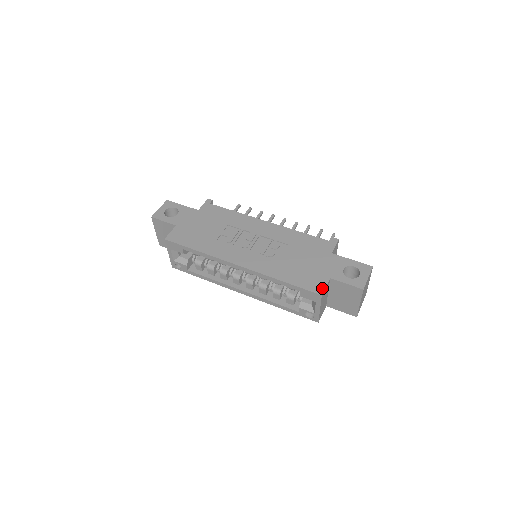
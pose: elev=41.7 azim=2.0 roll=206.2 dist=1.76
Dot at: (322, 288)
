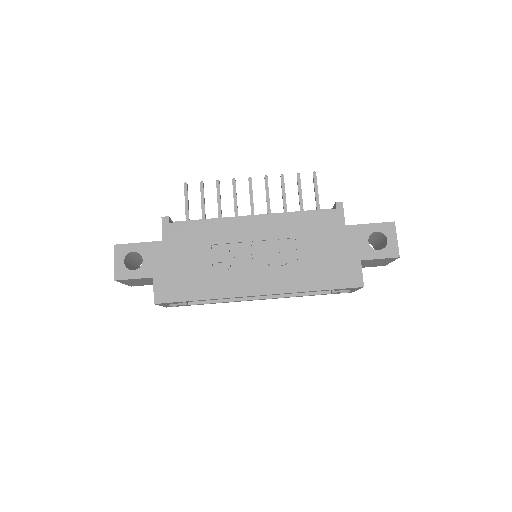
Dot at: (360, 278)
